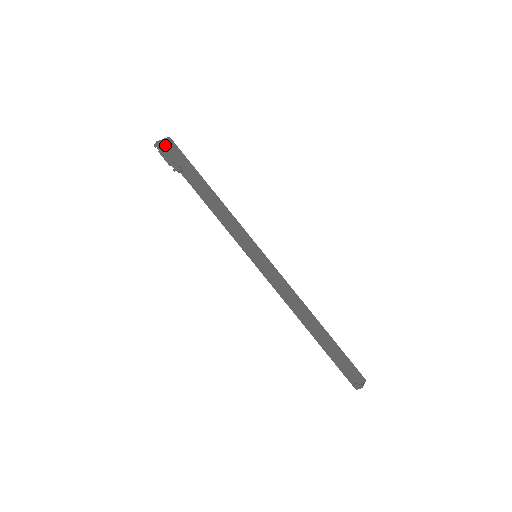
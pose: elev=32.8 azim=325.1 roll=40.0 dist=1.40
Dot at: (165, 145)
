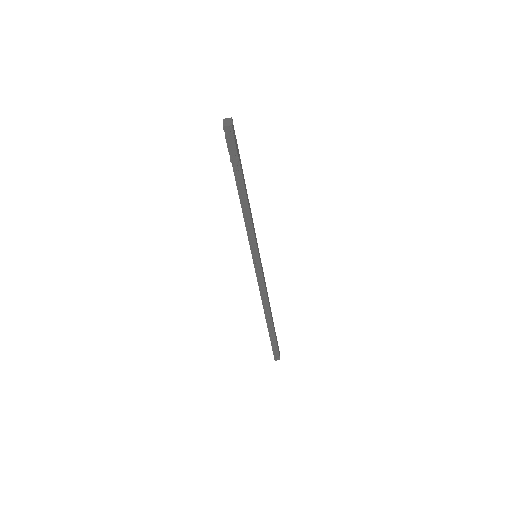
Dot at: (233, 130)
